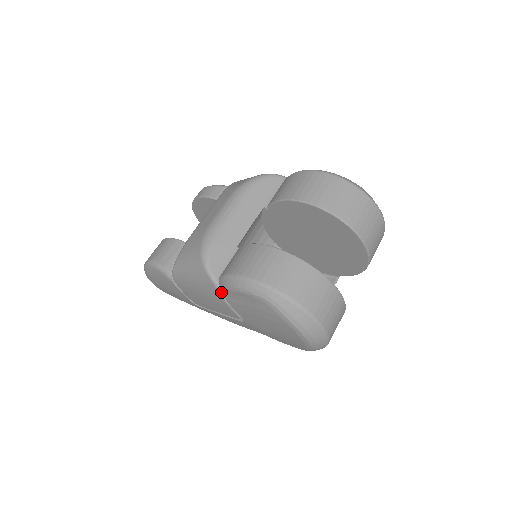
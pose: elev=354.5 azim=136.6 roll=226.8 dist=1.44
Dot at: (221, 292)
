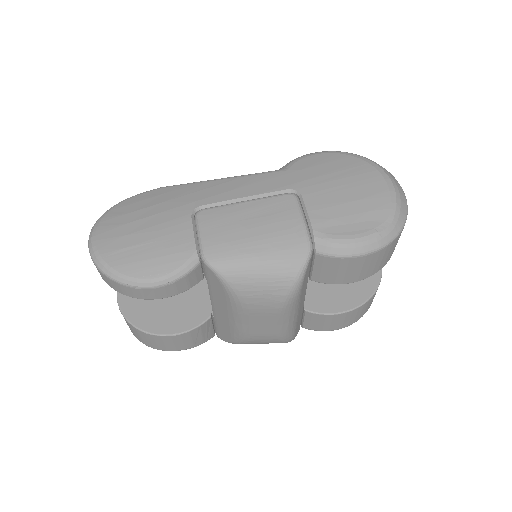
Dot at: occluded
